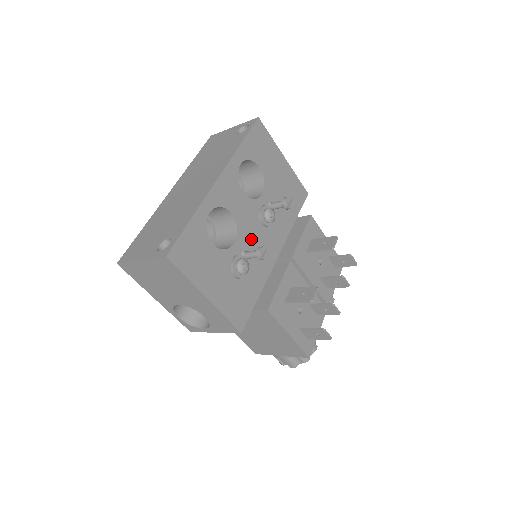
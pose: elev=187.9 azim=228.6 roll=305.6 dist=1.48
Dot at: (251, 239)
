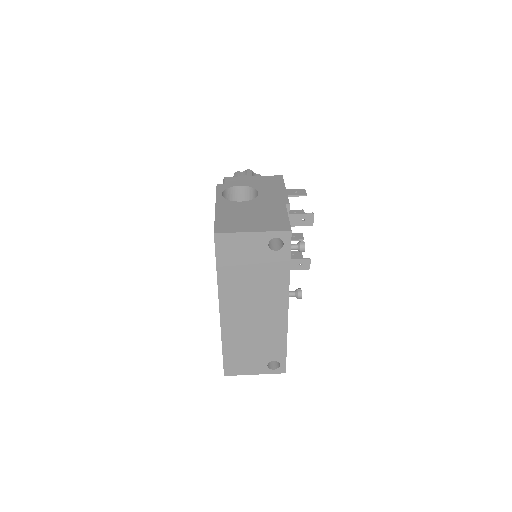
Dot at: occluded
